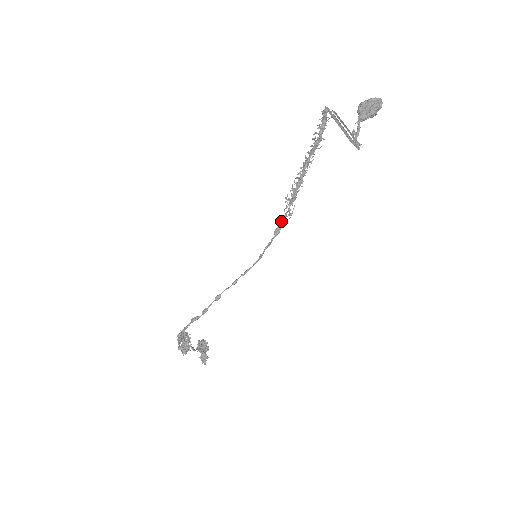
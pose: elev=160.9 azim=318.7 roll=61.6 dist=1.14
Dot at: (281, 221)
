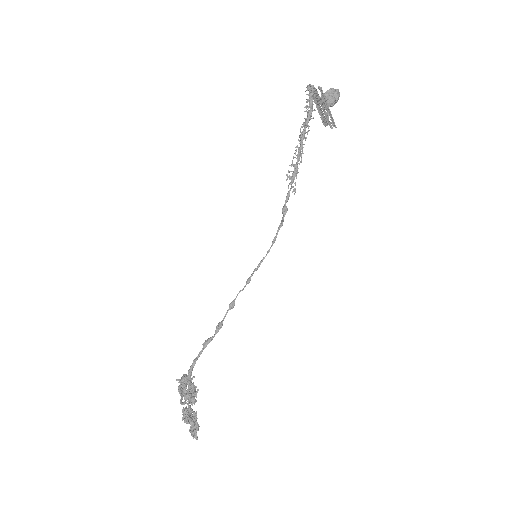
Dot at: (286, 200)
